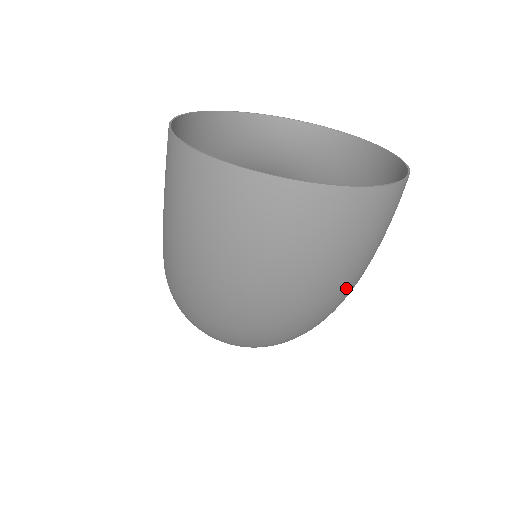
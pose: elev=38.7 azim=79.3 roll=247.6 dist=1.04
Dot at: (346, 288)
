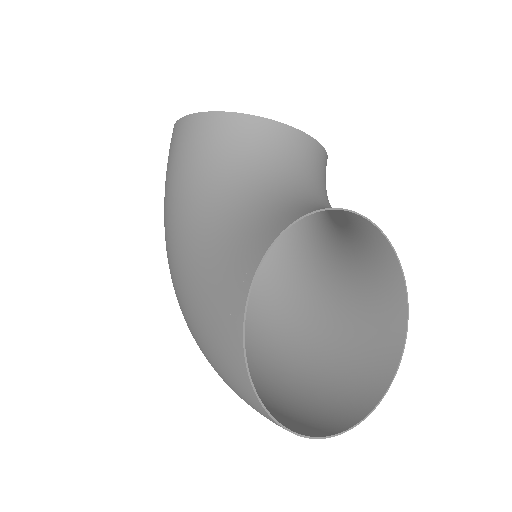
Dot at: (303, 370)
